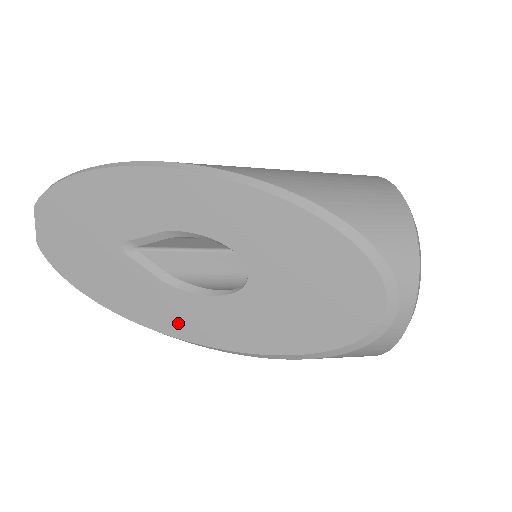
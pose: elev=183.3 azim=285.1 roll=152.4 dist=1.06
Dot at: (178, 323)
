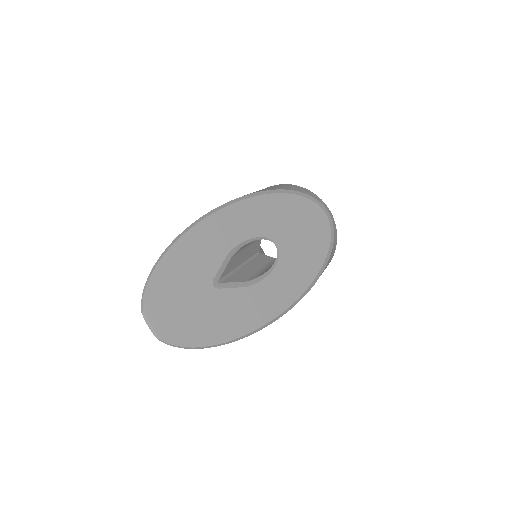
Dot at: (270, 306)
